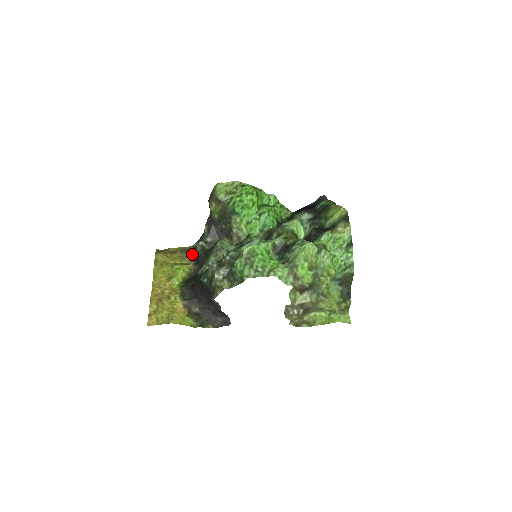
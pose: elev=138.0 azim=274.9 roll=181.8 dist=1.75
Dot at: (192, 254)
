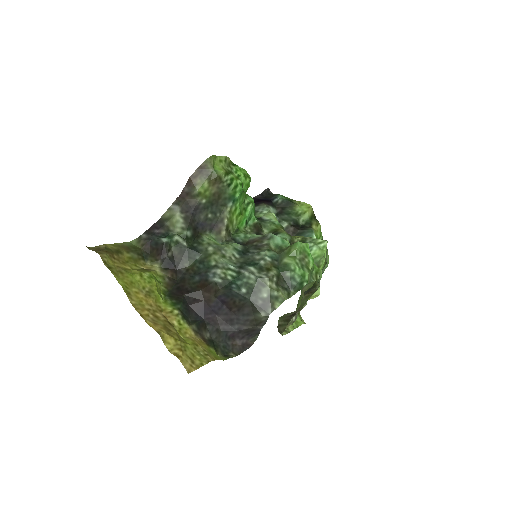
Dot at: (144, 254)
